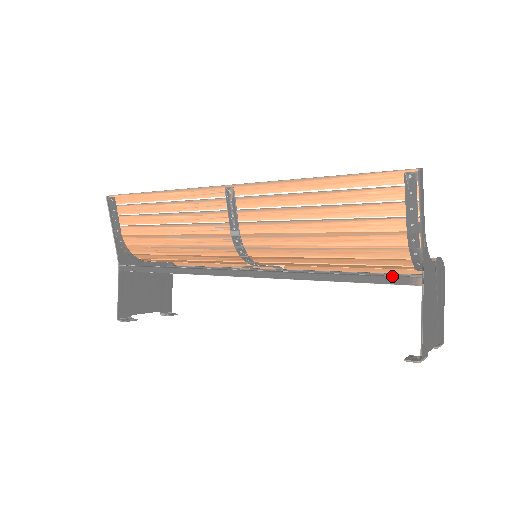
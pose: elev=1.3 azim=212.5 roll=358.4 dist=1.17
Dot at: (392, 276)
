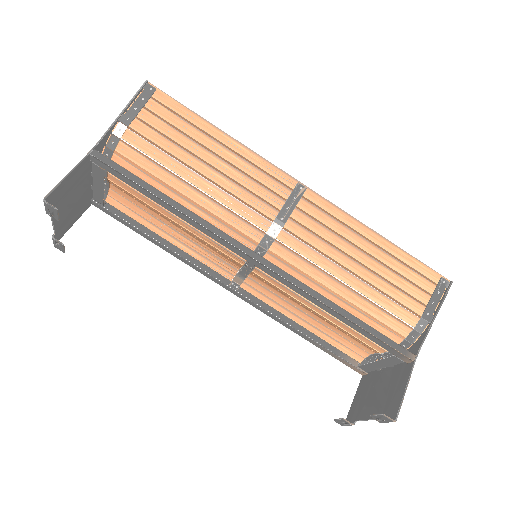
Dot at: occluded
